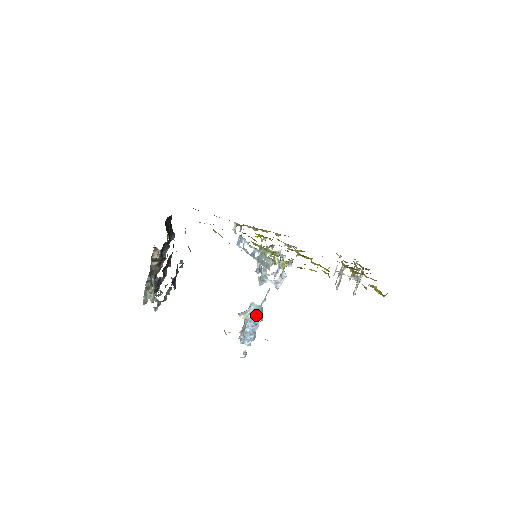
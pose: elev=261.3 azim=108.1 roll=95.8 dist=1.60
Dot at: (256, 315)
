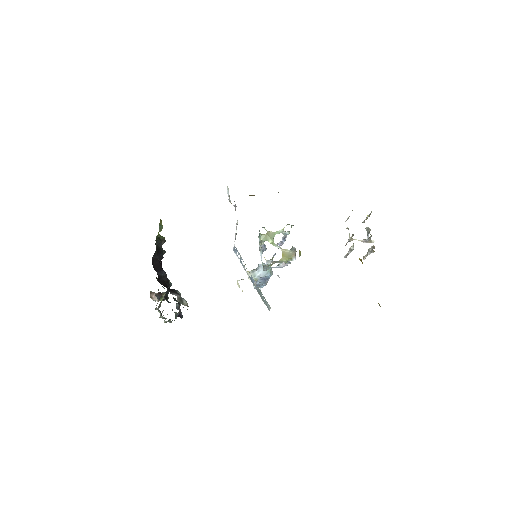
Dot at: (265, 276)
